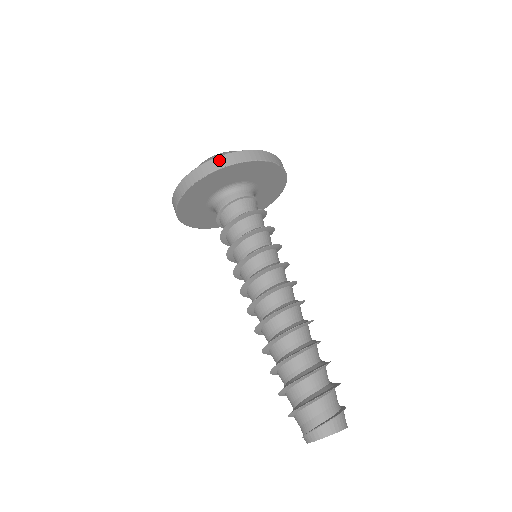
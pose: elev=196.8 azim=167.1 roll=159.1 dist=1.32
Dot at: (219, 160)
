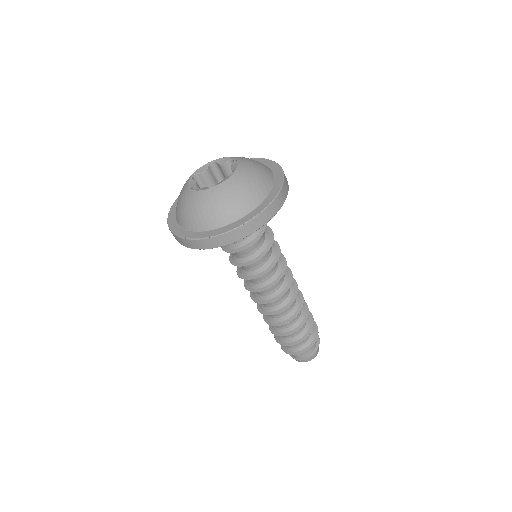
Dot at: (236, 233)
